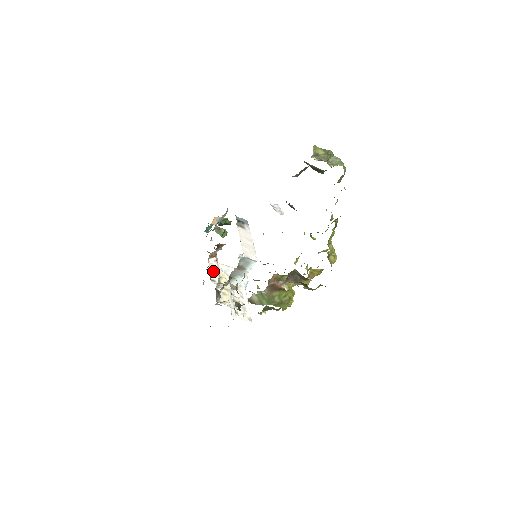
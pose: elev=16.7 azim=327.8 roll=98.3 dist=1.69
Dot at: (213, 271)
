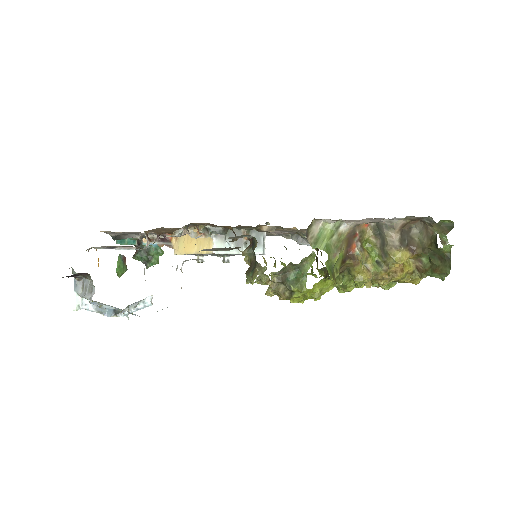
Dot at: occluded
